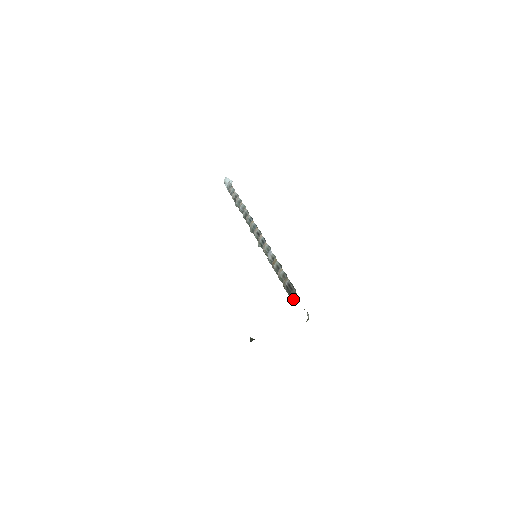
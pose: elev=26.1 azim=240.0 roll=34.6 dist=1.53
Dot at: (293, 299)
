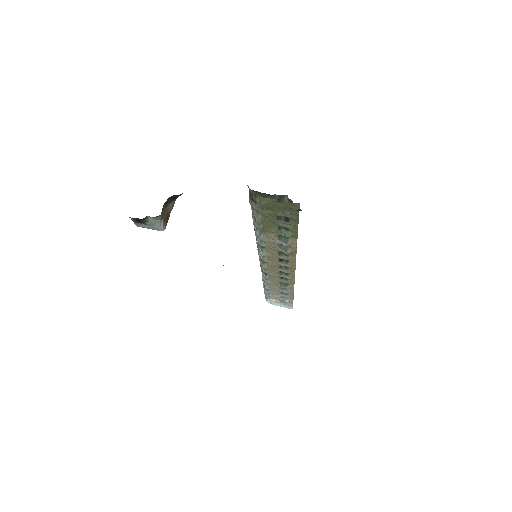
Dot at: occluded
